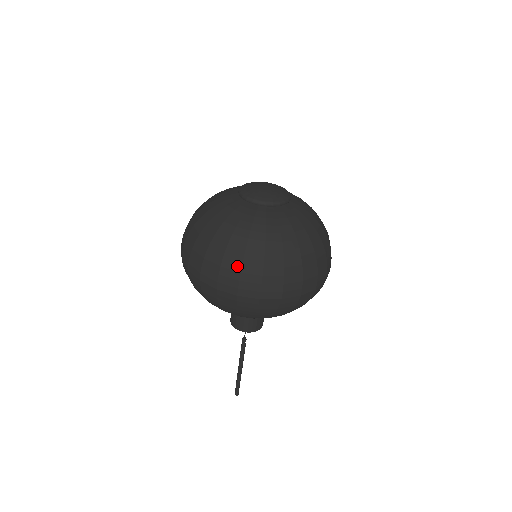
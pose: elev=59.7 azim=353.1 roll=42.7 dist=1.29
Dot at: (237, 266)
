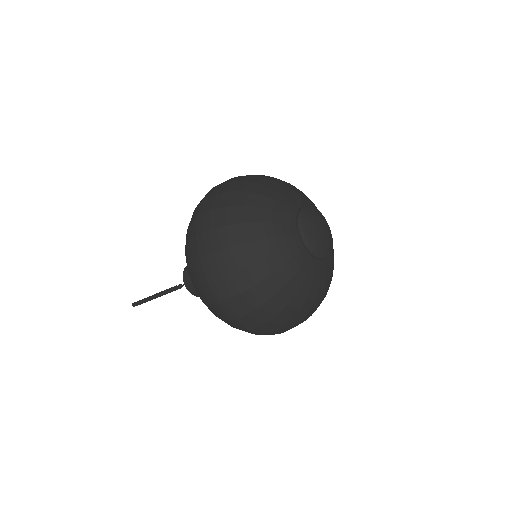
Dot at: (270, 316)
